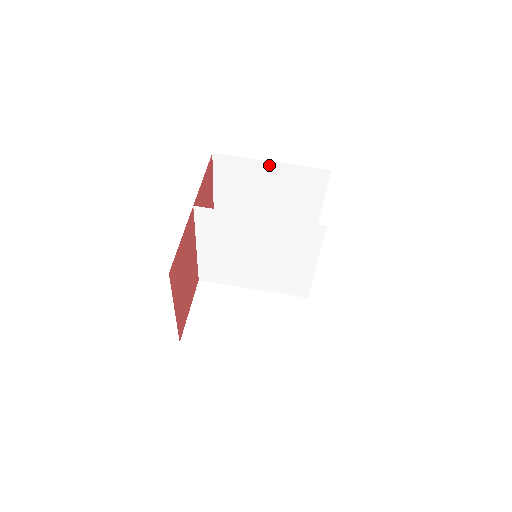
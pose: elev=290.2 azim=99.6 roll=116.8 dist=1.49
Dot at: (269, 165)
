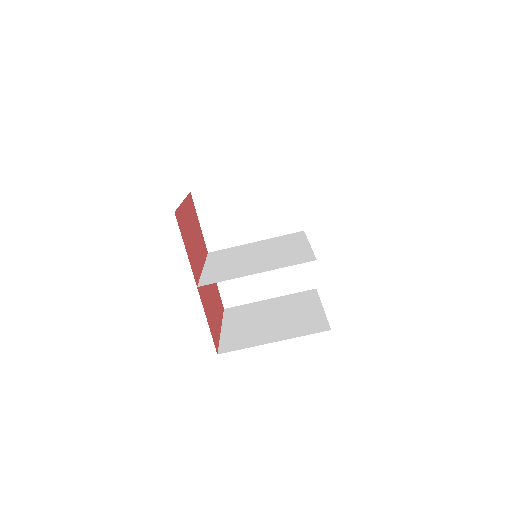
Dot at: occluded
